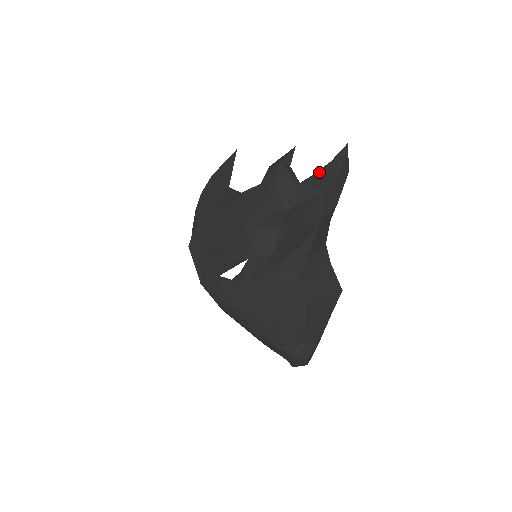
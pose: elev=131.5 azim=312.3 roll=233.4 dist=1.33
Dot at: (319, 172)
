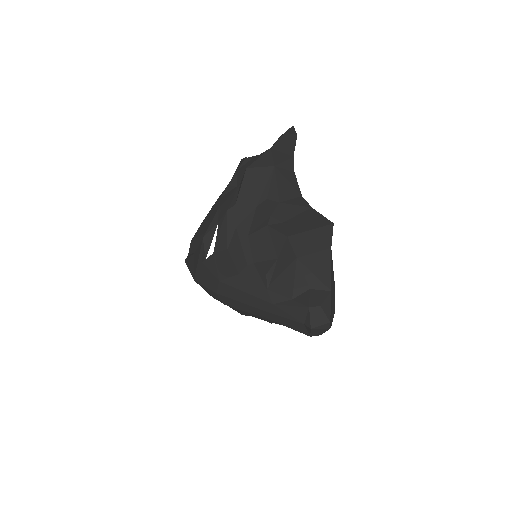
Dot at: occluded
